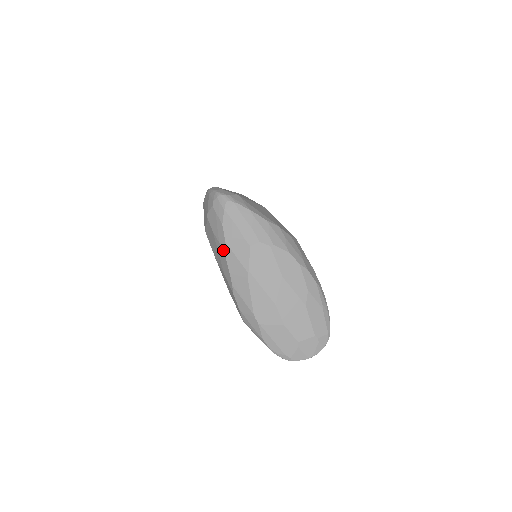
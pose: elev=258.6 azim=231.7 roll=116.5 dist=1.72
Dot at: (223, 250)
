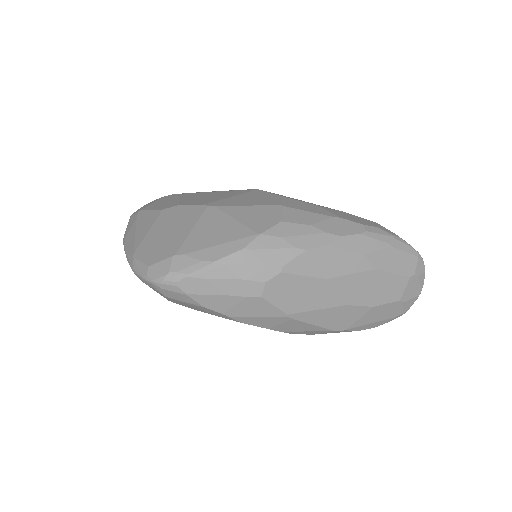
Dot at: occluded
